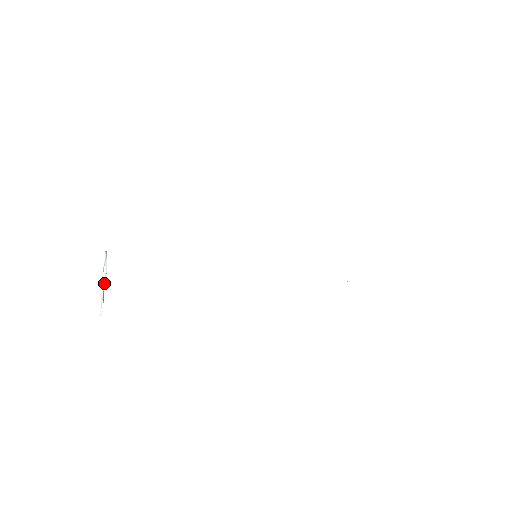
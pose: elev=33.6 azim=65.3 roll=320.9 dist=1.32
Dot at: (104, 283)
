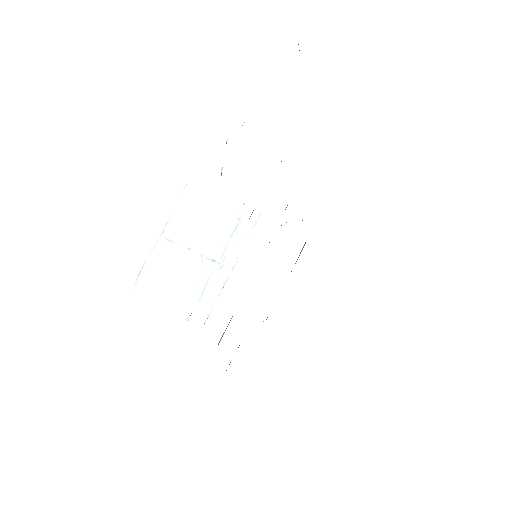
Dot at: (171, 255)
